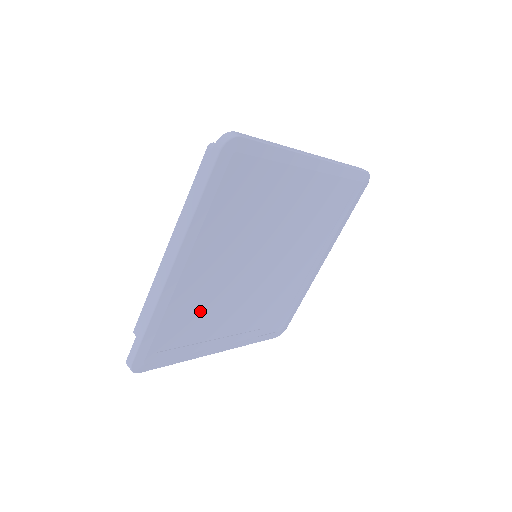
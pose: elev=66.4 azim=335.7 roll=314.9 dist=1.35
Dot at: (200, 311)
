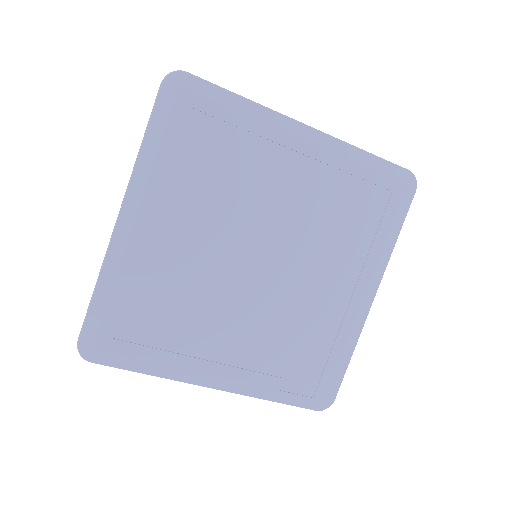
Dot at: (169, 298)
